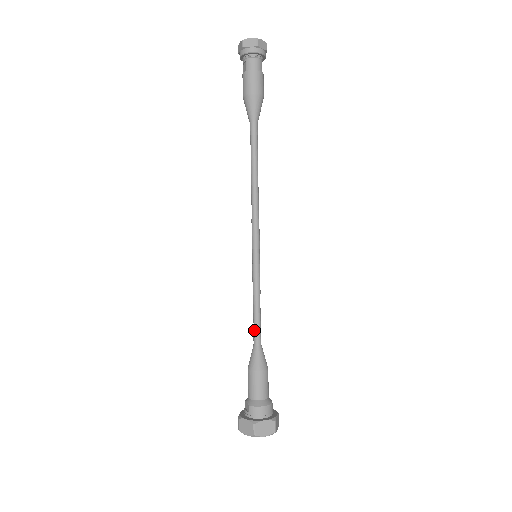
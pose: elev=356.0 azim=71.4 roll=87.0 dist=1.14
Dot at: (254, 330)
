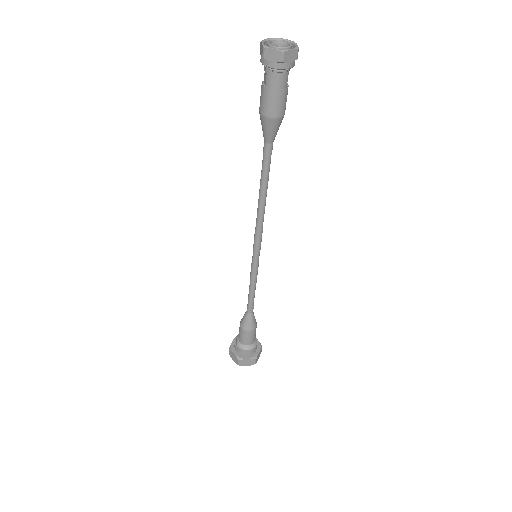
Dot at: (248, 304)
